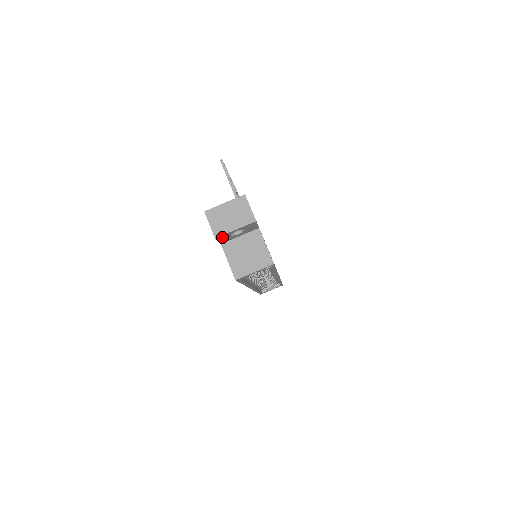
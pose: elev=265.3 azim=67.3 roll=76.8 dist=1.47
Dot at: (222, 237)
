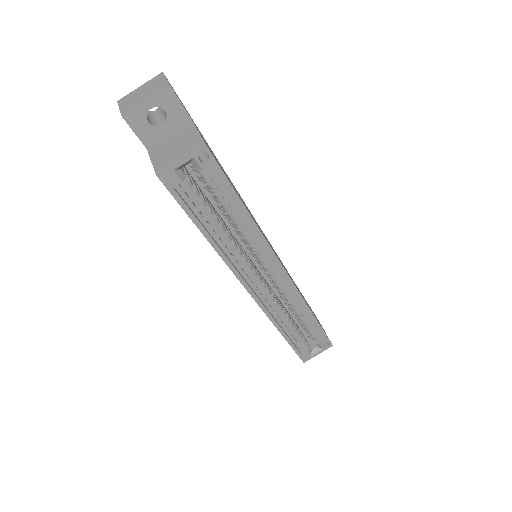
Dot at: (135, 120)
